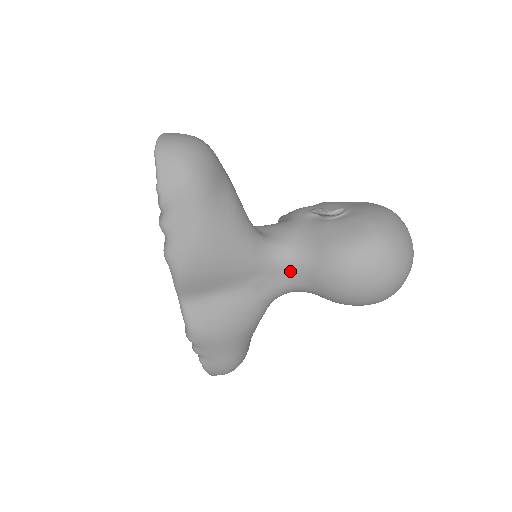
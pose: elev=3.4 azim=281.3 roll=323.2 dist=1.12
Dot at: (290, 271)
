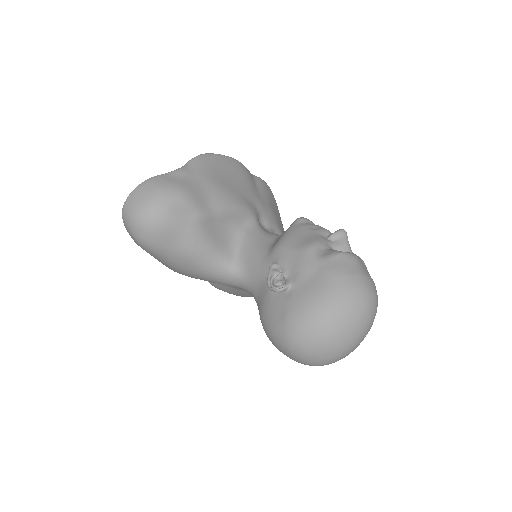
Dot at: occluded
